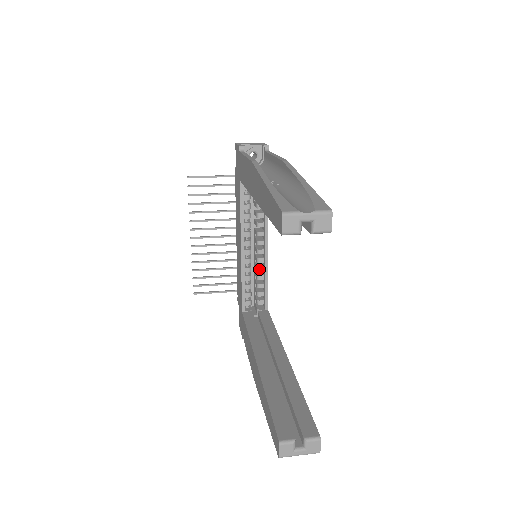
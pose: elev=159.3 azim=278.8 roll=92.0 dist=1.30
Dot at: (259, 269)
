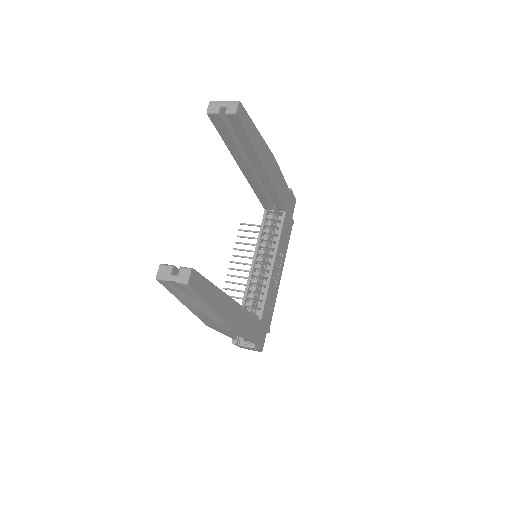
Dot at: (263, 282)
